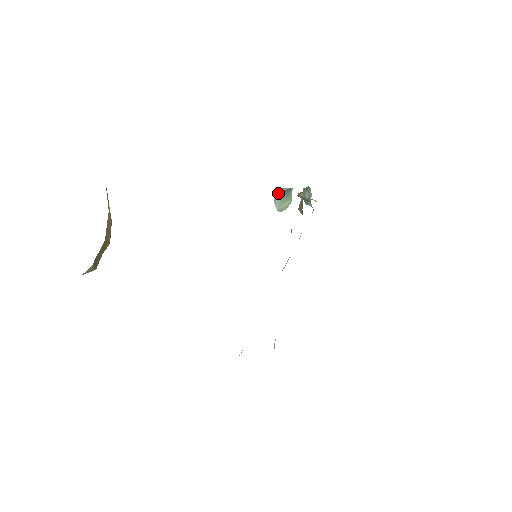
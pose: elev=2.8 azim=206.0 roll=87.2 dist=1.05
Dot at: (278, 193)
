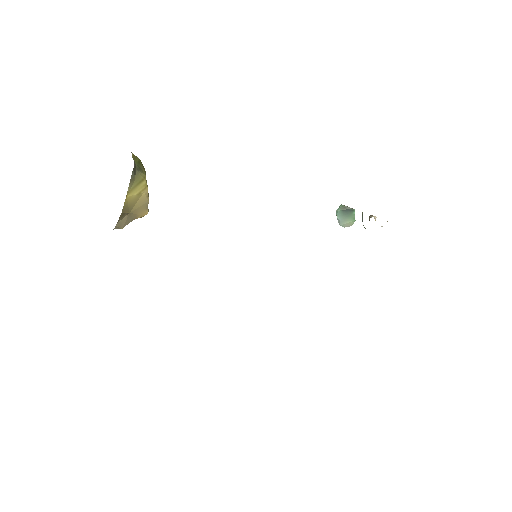
Dot at: (340, 210)
